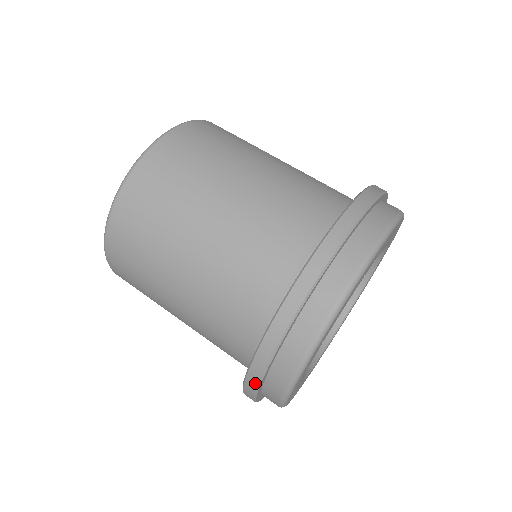
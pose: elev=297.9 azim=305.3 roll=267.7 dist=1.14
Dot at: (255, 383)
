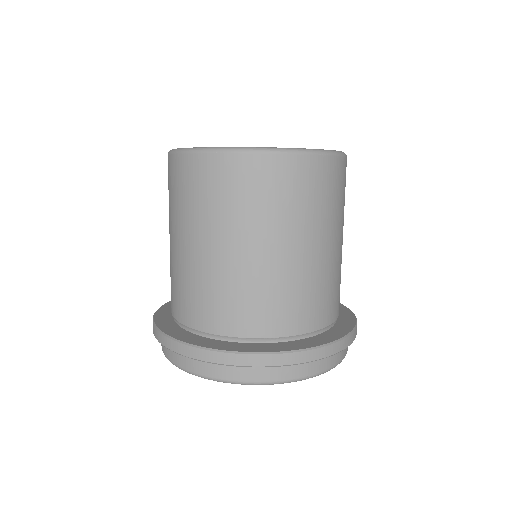
Dot at: (168, 346)
